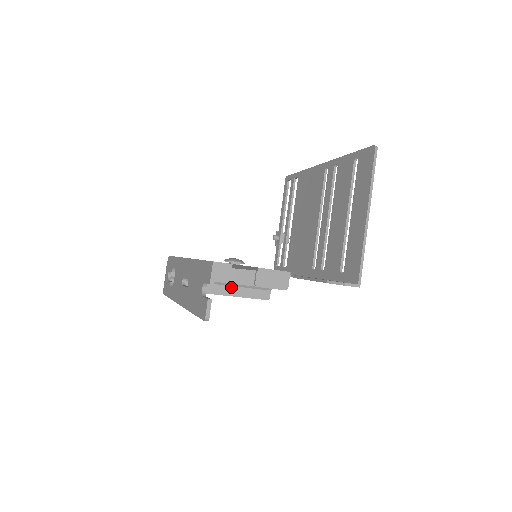
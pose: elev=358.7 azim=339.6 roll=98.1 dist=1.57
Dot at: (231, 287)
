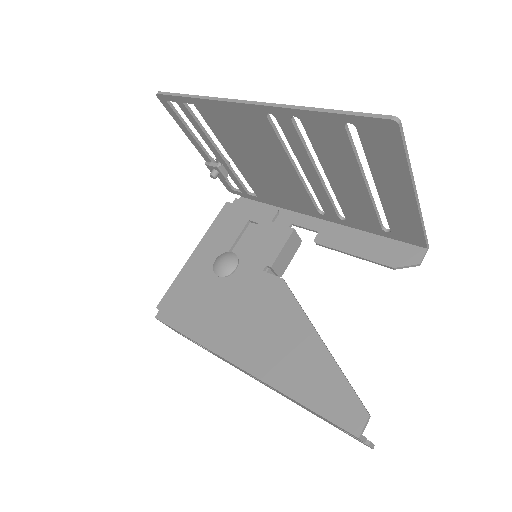
Dot at: occluded
